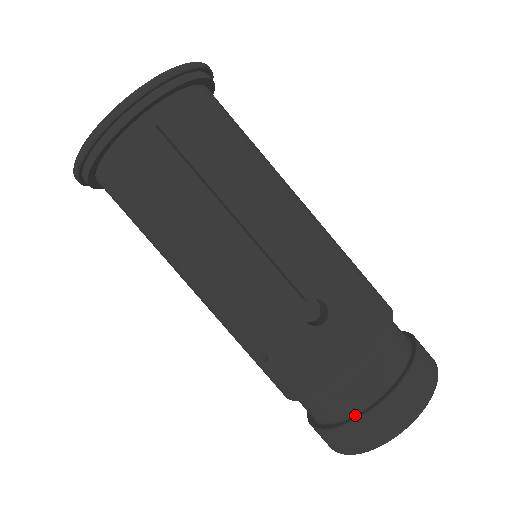
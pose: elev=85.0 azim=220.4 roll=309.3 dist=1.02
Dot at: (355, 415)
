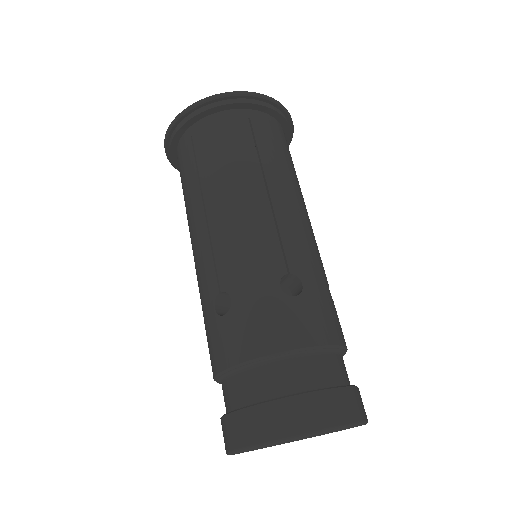
Dot at: (280, 397)
